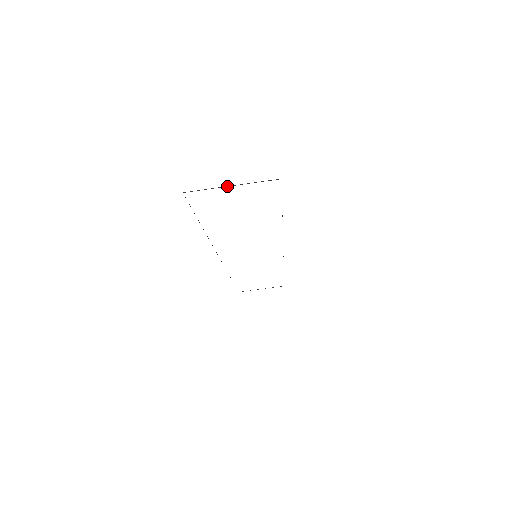
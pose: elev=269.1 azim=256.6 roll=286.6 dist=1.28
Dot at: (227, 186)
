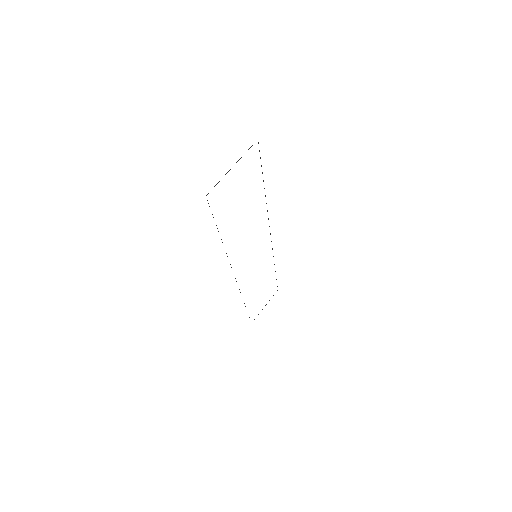
Dot at: occluded
